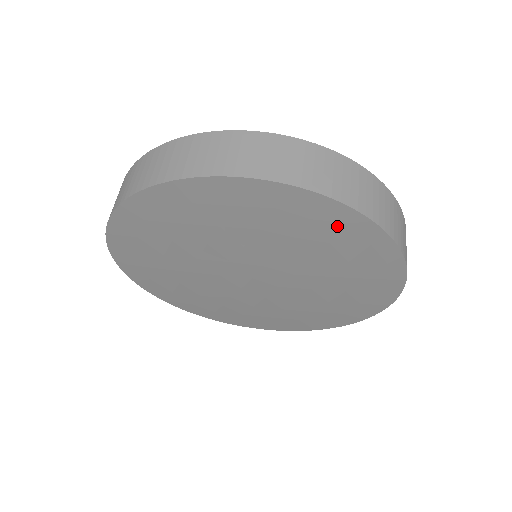
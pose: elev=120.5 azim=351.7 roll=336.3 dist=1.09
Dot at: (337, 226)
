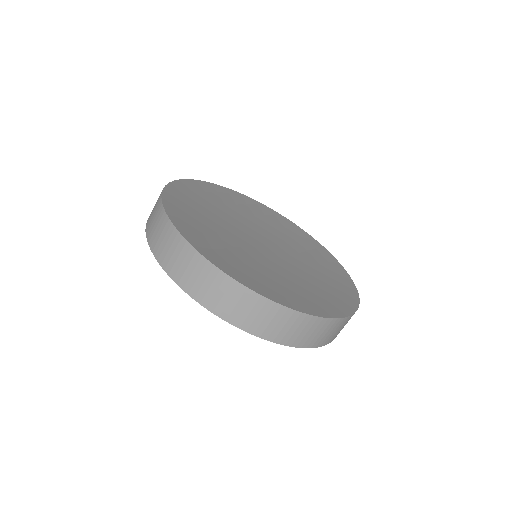
Dot at: occluded
